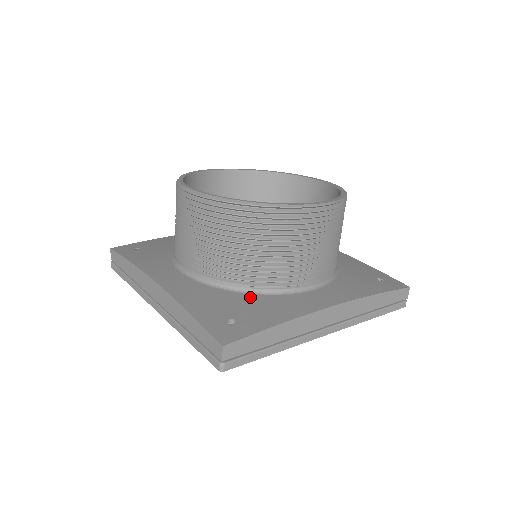
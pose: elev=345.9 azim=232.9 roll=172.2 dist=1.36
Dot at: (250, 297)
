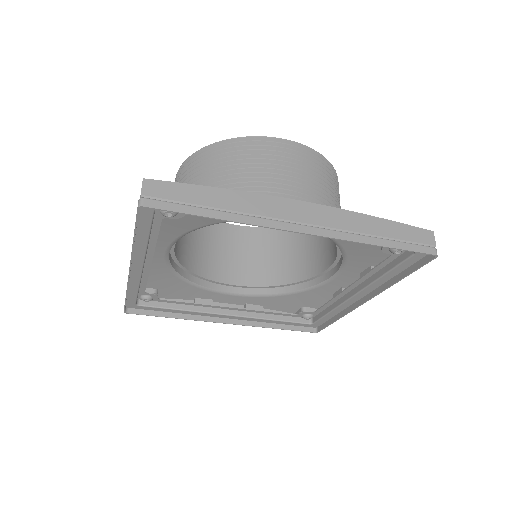
Dot at: occluded
